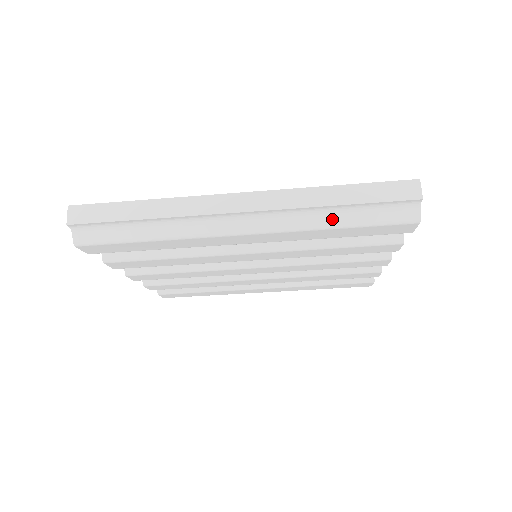
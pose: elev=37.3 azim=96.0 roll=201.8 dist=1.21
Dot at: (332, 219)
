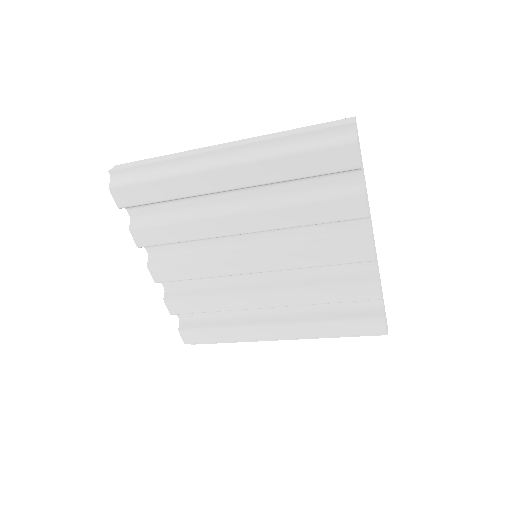
Dot at: (288, 149)
